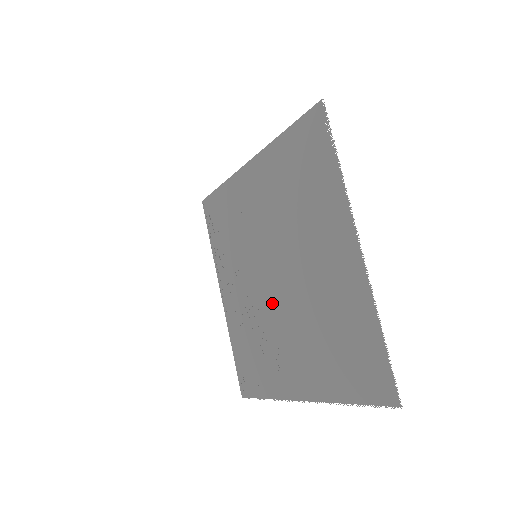
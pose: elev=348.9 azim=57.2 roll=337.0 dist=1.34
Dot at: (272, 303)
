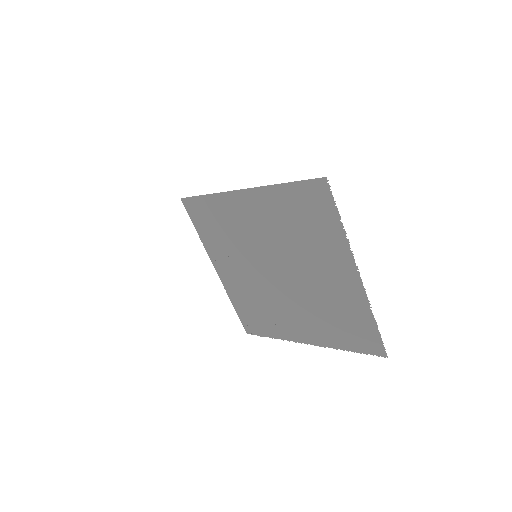
Dot at: (276, 288)
